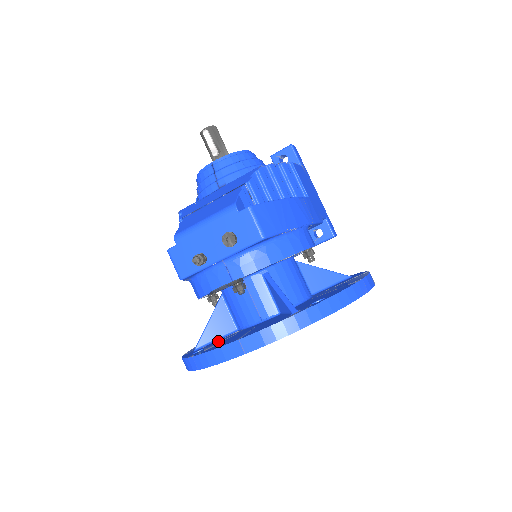
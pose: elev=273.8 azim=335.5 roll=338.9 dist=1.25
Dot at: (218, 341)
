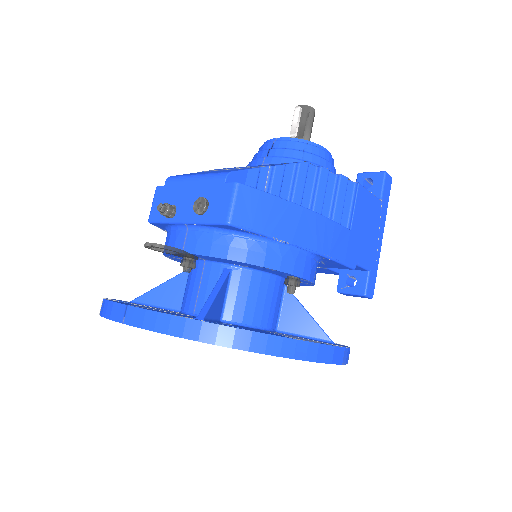
Dot at: occluded
